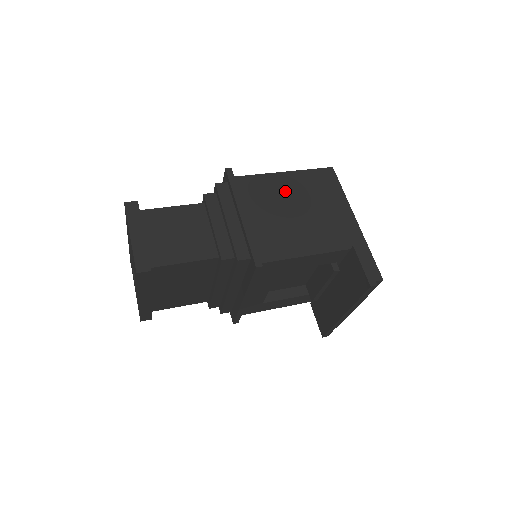
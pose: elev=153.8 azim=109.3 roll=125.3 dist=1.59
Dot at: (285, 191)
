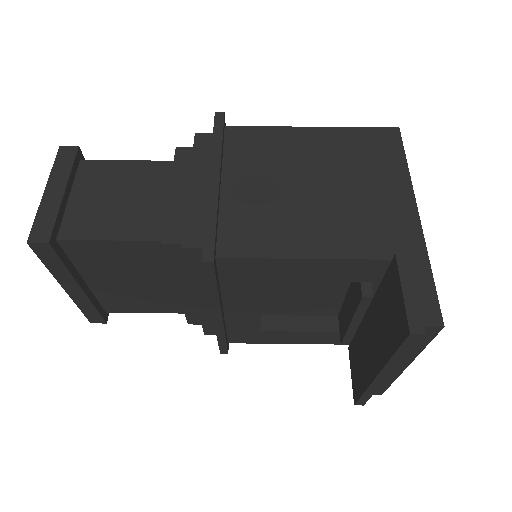
Dot at: (303, 154)
